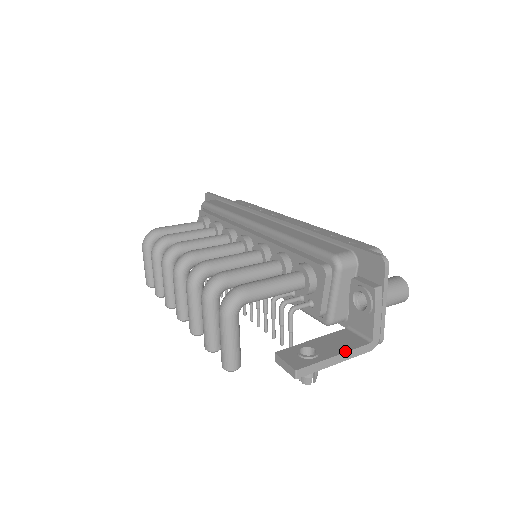
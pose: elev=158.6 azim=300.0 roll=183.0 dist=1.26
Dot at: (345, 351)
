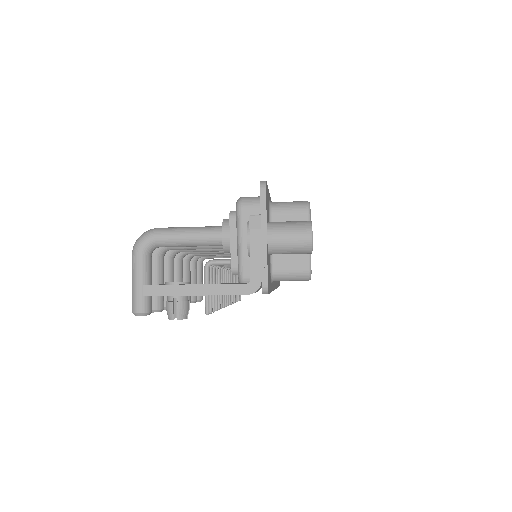
Dot at: (210, 284)
